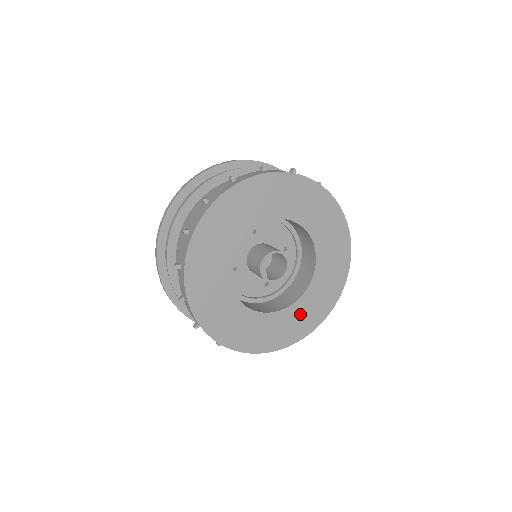
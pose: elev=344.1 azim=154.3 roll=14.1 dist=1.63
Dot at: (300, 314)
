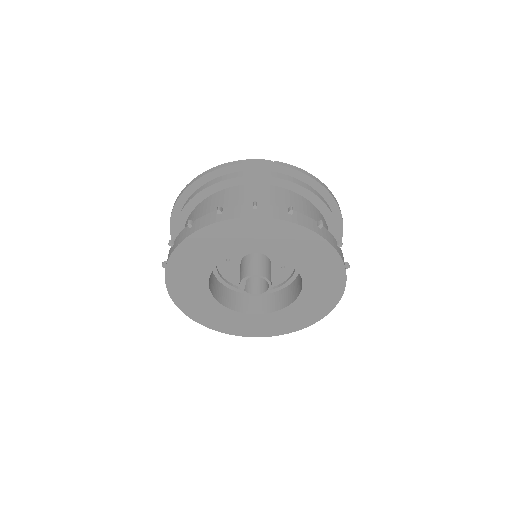
Dot at: (260, 323)
